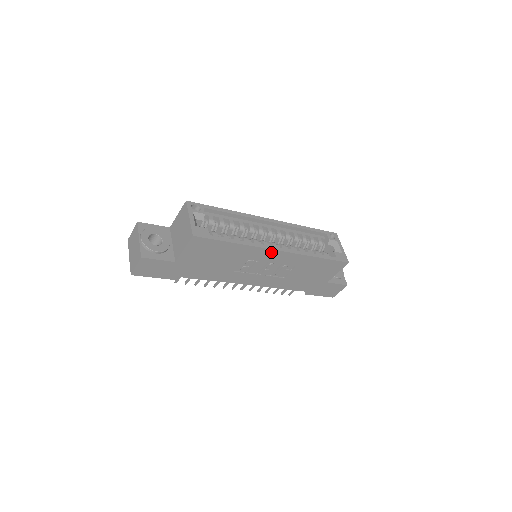
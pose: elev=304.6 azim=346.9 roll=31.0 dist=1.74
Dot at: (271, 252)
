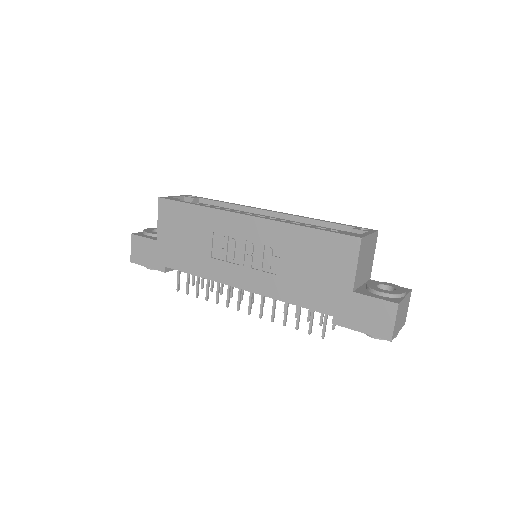
Dot at: (239, 219)
